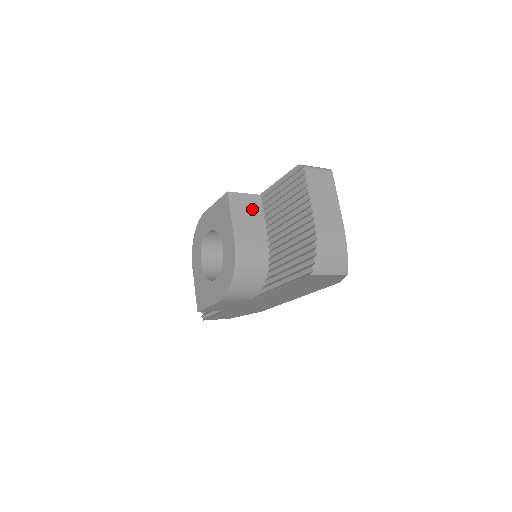
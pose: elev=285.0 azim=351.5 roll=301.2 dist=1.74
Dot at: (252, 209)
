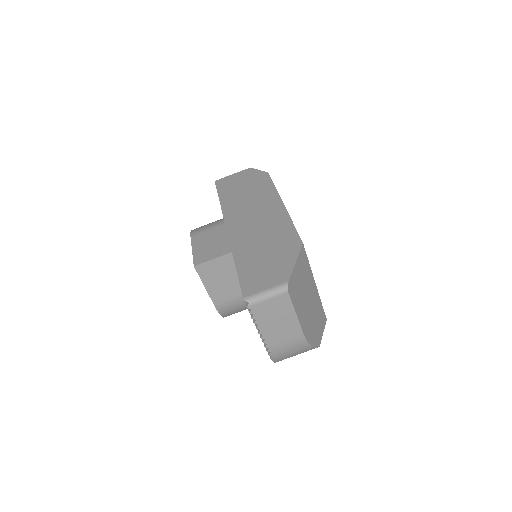
Dot at: (226, 270)
